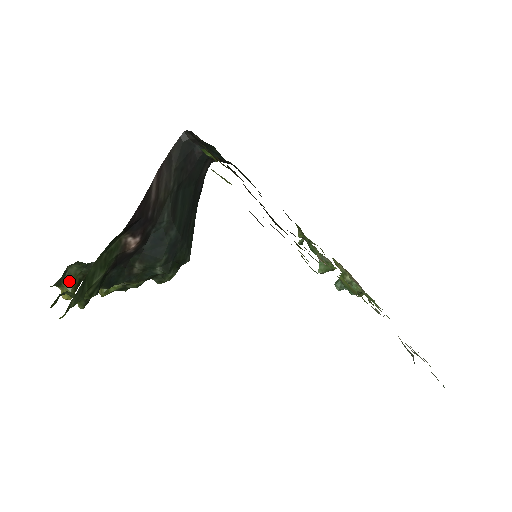
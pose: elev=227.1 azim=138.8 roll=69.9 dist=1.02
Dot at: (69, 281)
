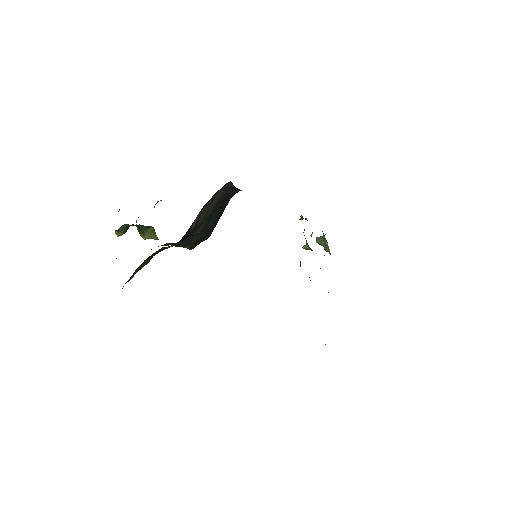
Dot at: (121, 230)
